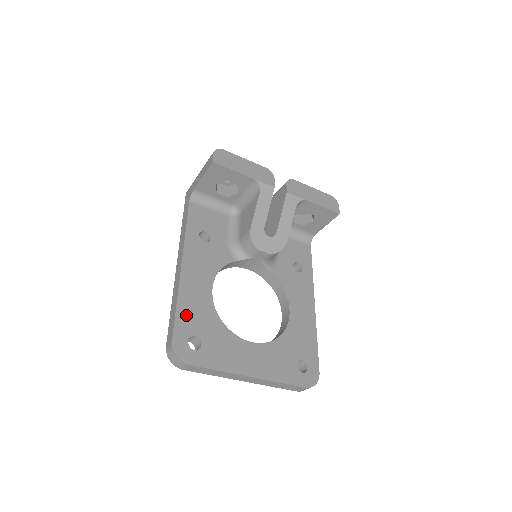
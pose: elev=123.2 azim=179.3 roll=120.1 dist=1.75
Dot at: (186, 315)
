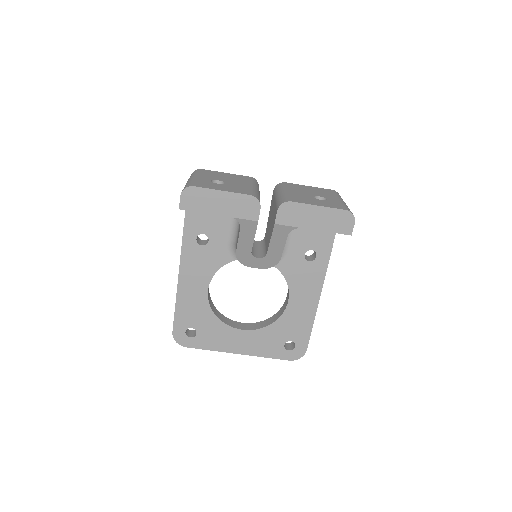
Dot at: (183, 313)
